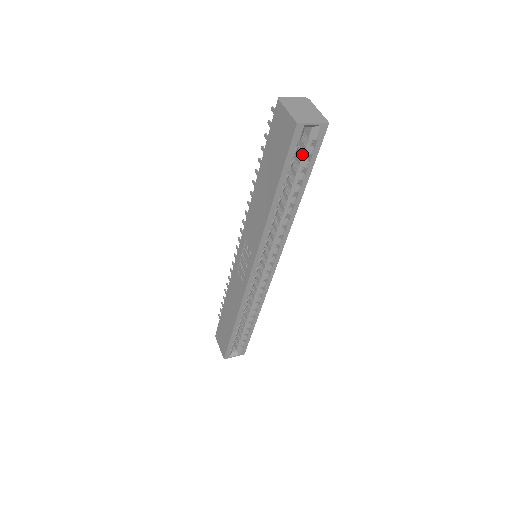
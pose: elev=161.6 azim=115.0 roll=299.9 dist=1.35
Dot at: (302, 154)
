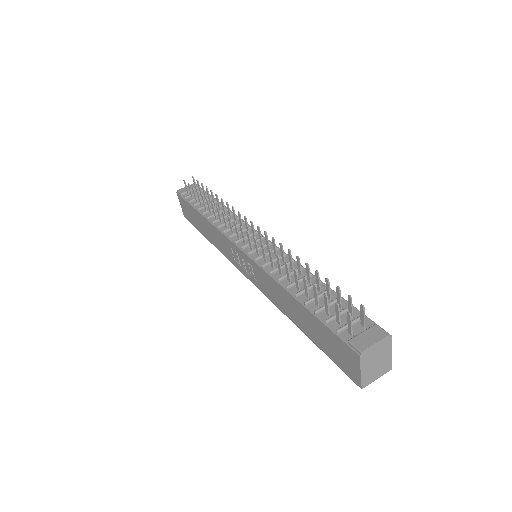
Dot at: occluded
